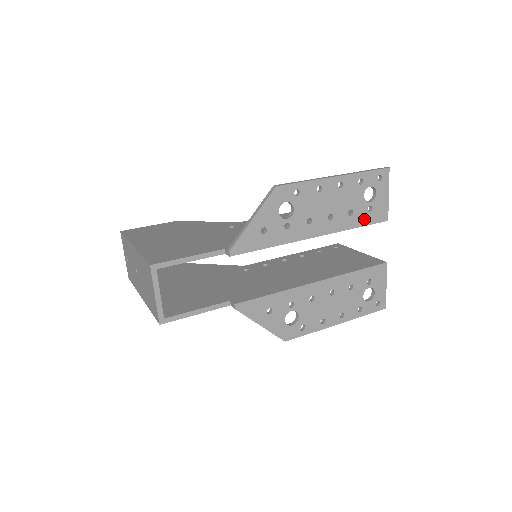
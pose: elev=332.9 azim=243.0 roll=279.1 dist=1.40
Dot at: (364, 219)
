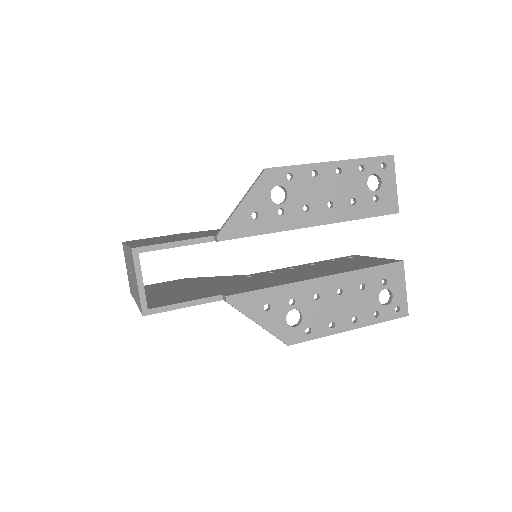
Dot at: (370, 210)
